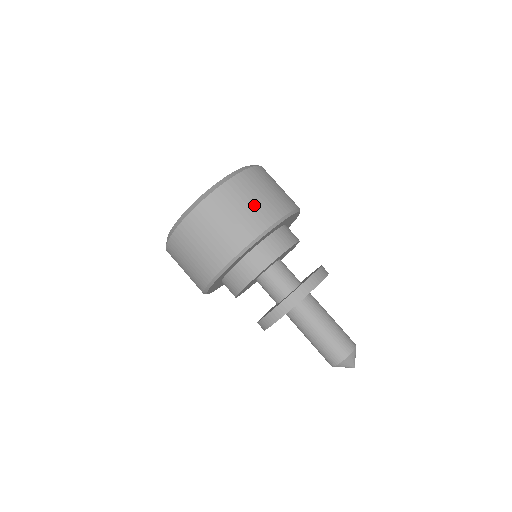
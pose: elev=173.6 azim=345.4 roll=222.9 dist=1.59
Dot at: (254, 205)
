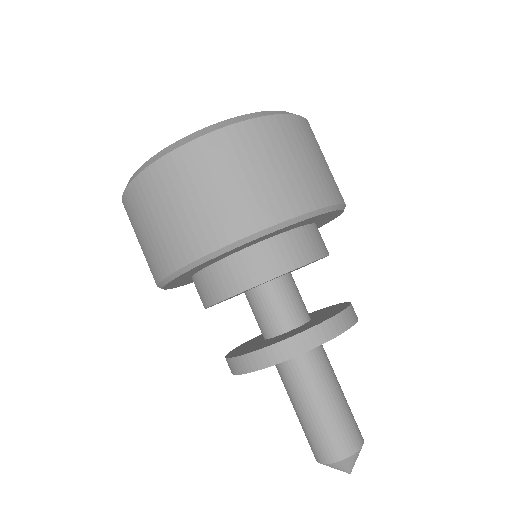
Dot at: occluded
